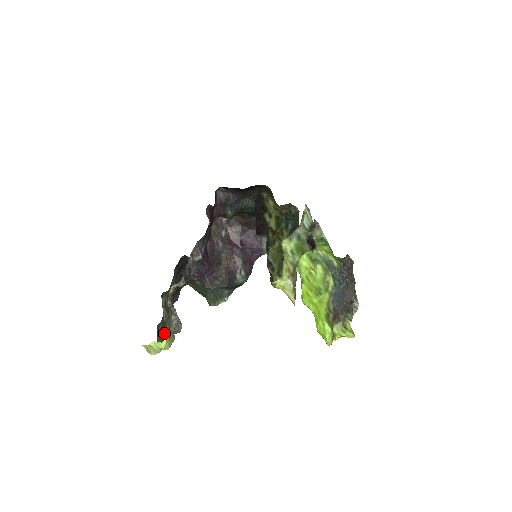
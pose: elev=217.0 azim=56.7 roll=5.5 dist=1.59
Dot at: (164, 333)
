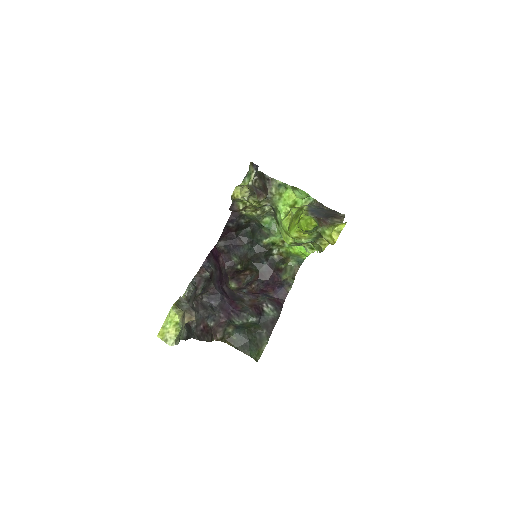
Dot at: occluded
